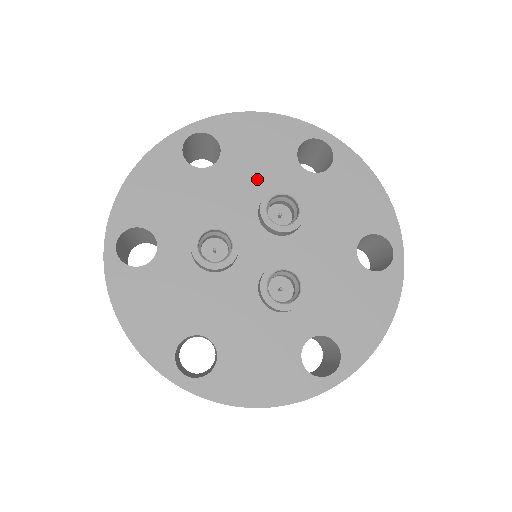
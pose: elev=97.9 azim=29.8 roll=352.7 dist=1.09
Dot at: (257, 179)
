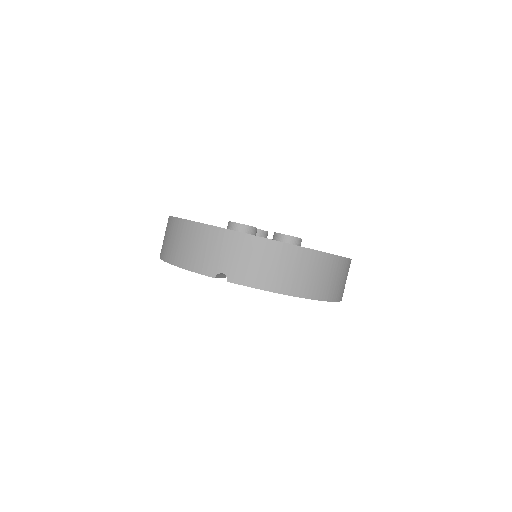
Dot at: occluded
